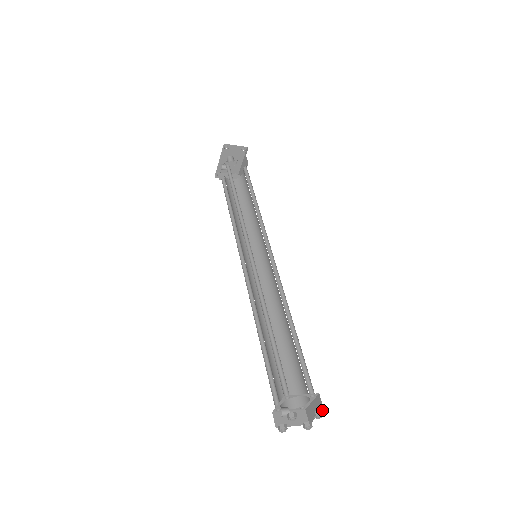
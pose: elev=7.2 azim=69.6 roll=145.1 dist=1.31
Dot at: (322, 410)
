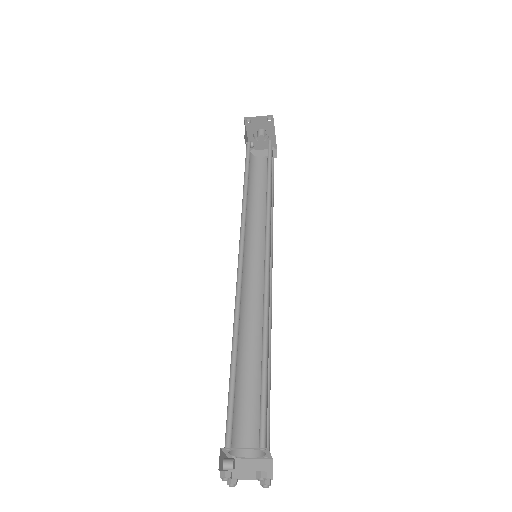
Dot at: occluded
